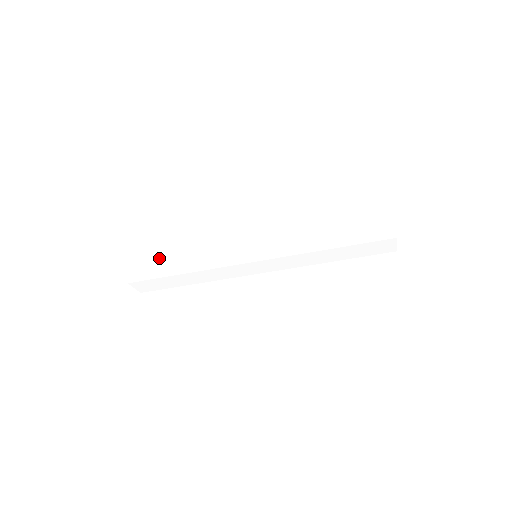
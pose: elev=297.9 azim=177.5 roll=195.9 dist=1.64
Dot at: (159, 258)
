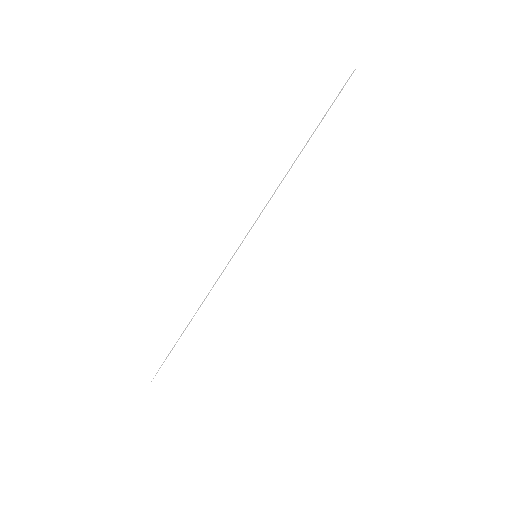
Dot at: (173, 358)
